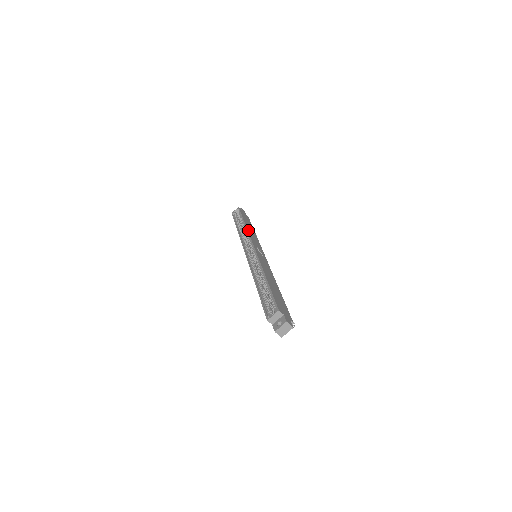
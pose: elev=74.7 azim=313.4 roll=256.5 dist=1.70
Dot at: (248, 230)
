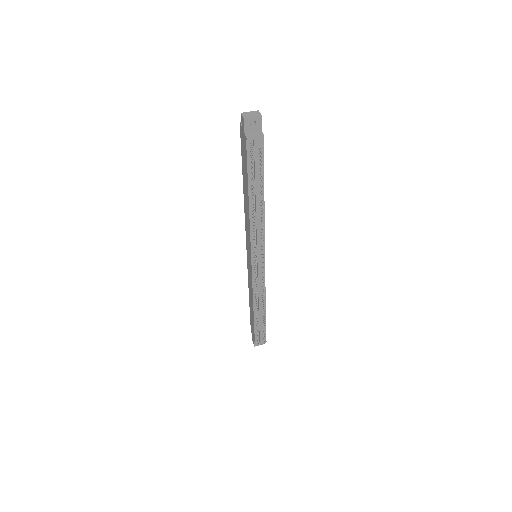
Dot at: occluded
